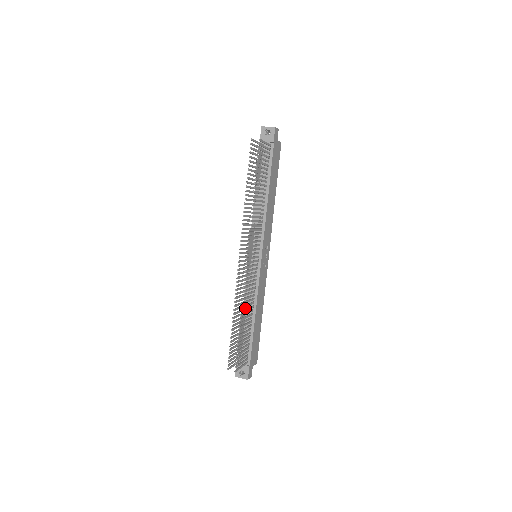
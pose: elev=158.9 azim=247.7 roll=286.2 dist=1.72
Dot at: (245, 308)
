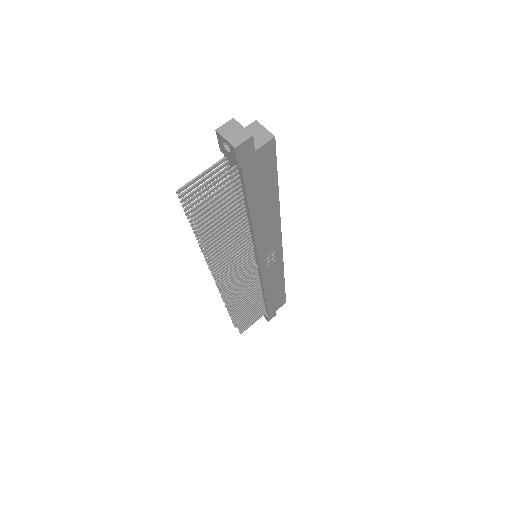
Dot at: occluded
